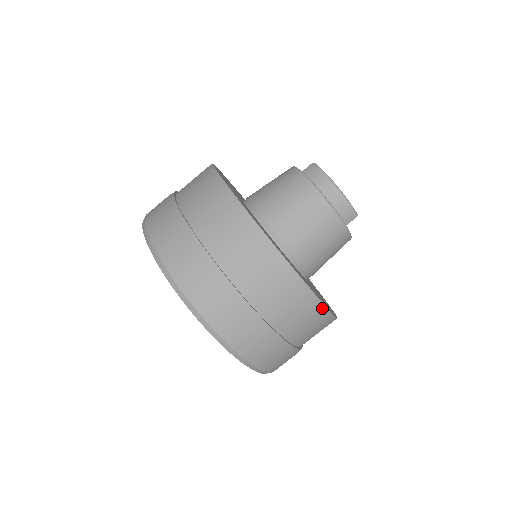
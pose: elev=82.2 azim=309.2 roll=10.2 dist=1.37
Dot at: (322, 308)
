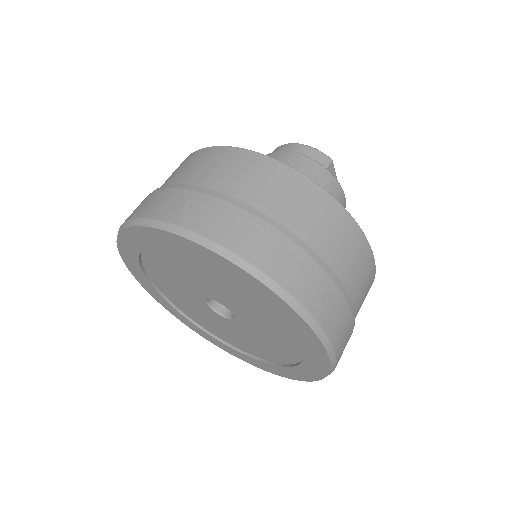
Dot at: (329, 198)
